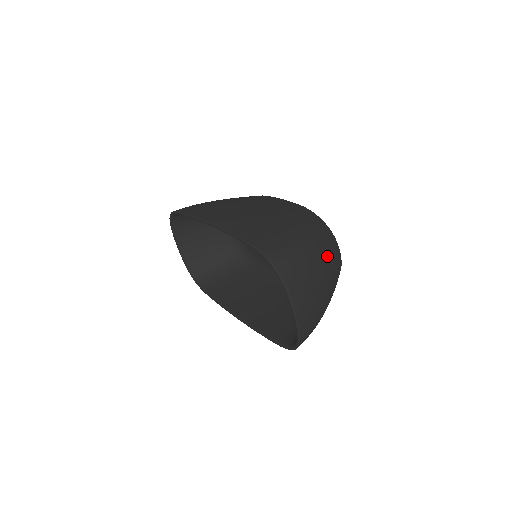
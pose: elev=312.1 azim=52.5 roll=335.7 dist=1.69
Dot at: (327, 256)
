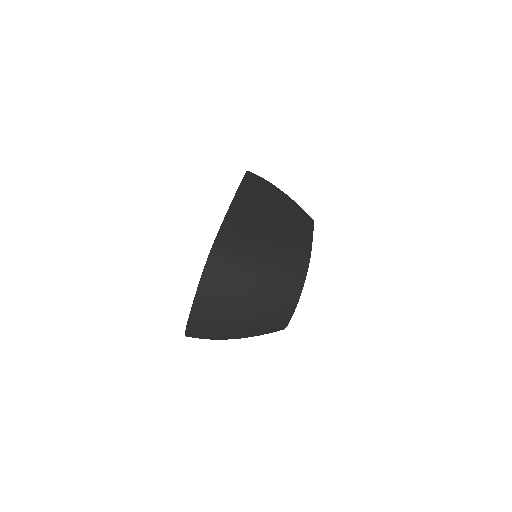
Dot at: (268, 304)
